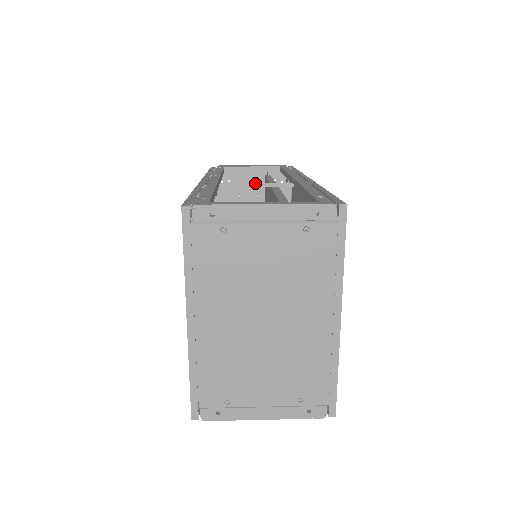
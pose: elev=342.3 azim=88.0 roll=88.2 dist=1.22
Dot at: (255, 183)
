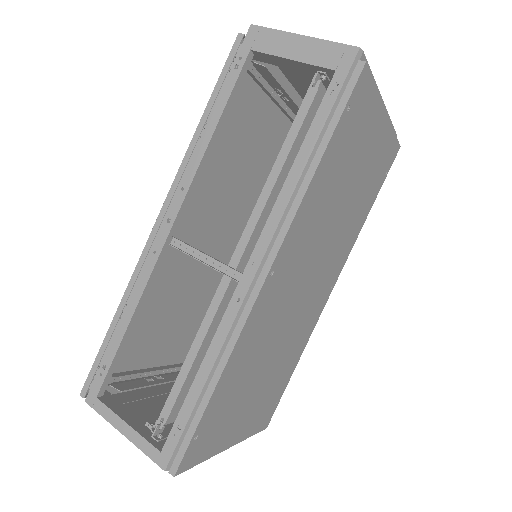
Dot at: (204, 254)
